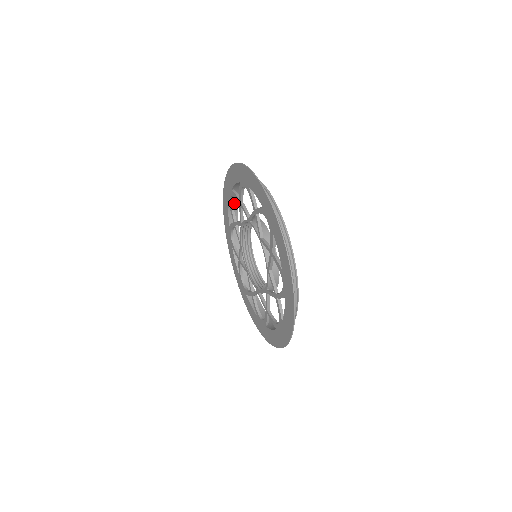
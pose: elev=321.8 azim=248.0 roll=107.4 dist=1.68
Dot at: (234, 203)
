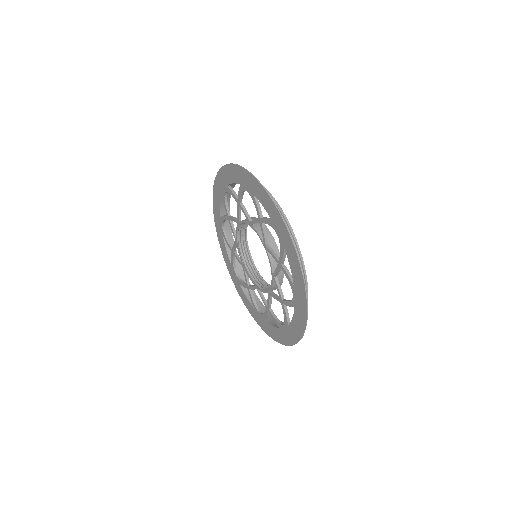
Dot at: occluded
